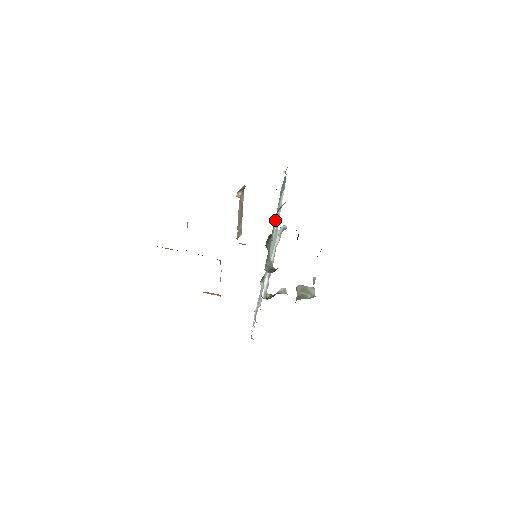
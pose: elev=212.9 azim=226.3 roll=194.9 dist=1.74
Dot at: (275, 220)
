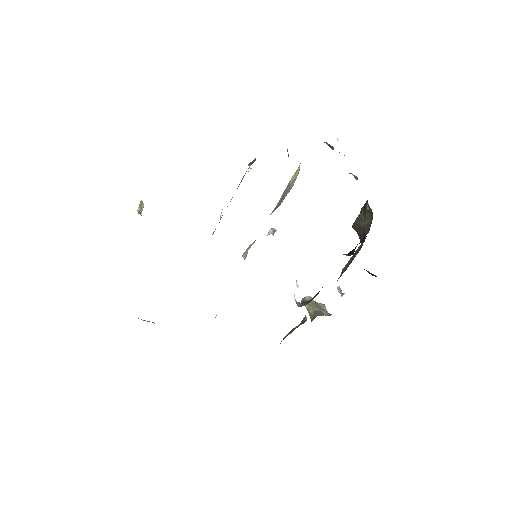
Dot at: occluded
